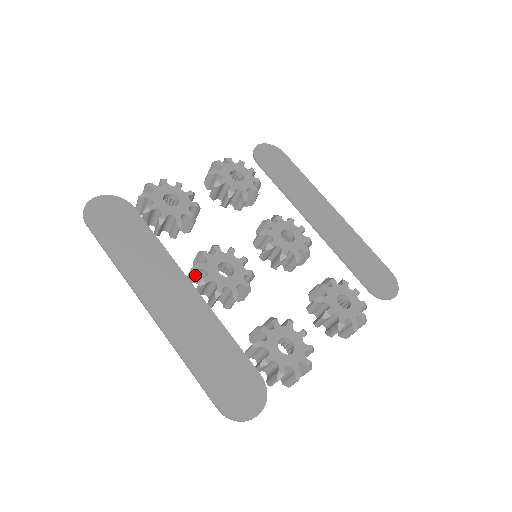
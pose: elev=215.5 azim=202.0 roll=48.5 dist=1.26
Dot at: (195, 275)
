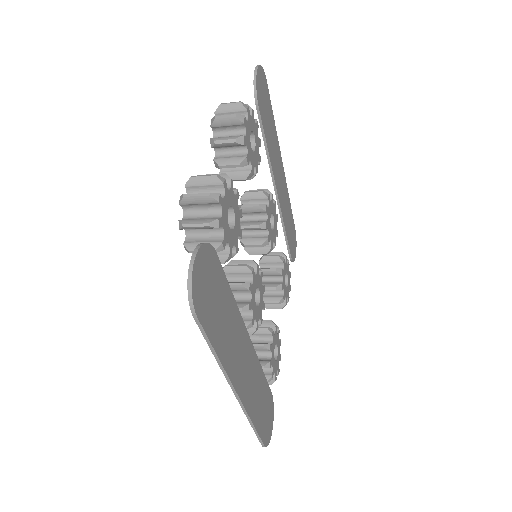
Dot at: occluded
